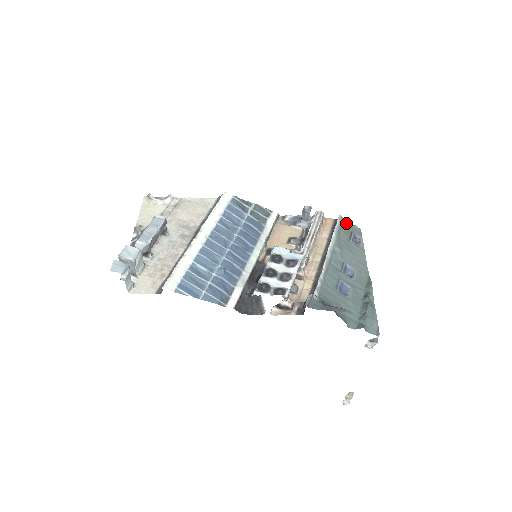
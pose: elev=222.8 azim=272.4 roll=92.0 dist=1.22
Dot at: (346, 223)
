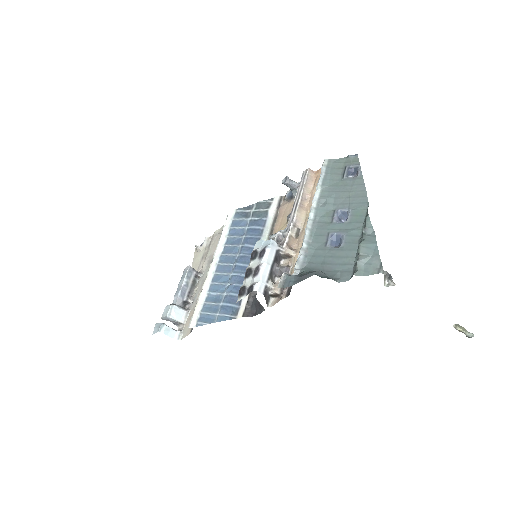
Dot at: (337, 161)
